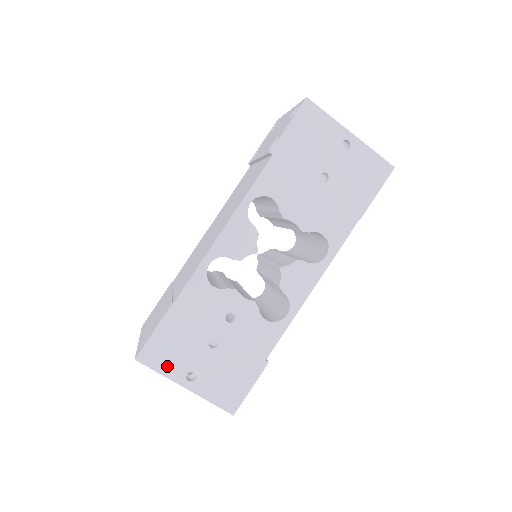
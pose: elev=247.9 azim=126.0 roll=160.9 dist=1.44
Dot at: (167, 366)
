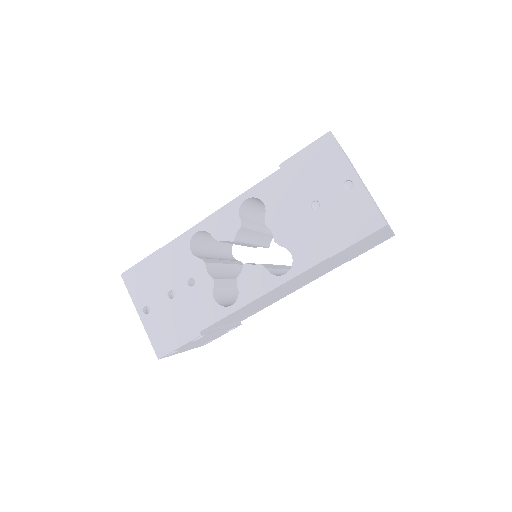
Dot at: (136, 292)
